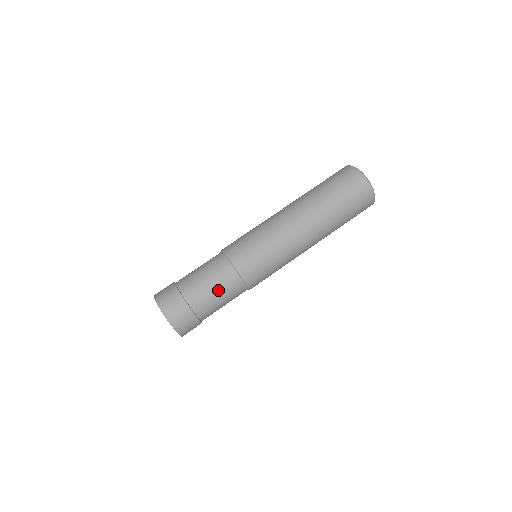
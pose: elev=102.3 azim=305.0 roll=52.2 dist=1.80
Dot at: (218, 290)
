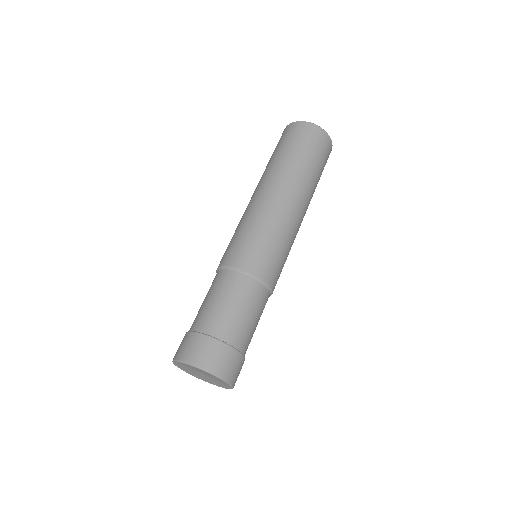
Dot at: (246, 308)
